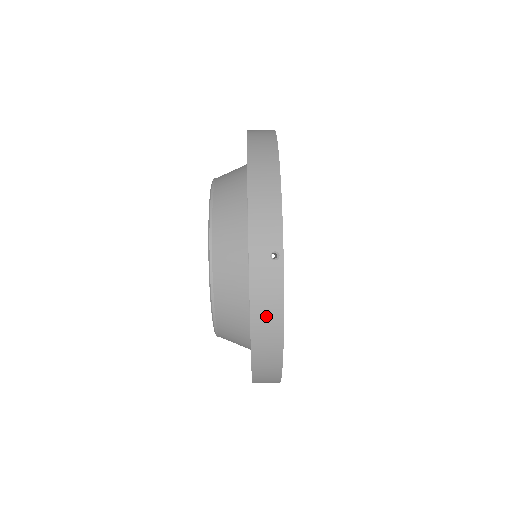
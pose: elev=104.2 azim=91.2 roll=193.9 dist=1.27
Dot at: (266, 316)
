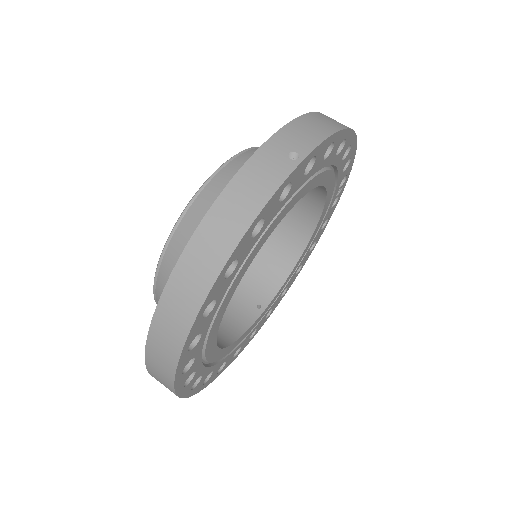
Dot at: (237, 205)
